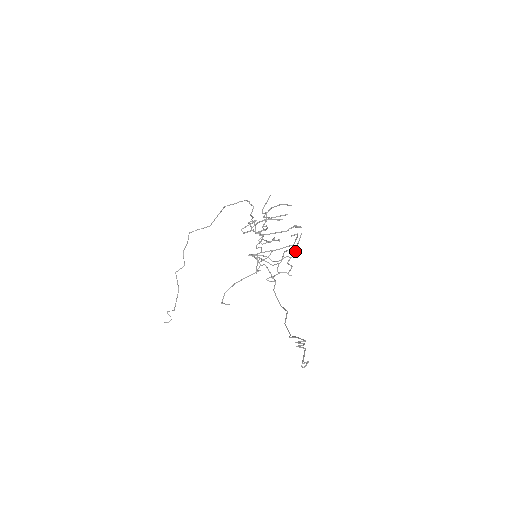
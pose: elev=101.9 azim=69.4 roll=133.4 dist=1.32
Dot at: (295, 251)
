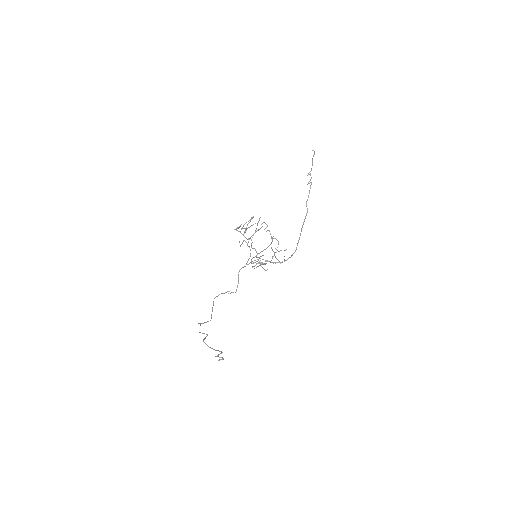
Dot at: (279, 261)
